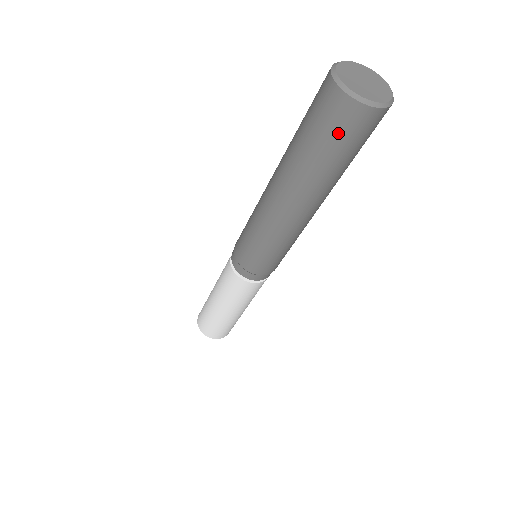
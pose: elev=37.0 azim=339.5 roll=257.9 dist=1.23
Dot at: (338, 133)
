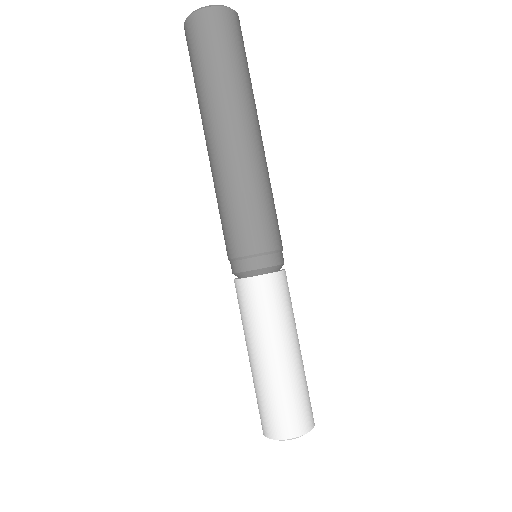
Dot at: (192, 51)
